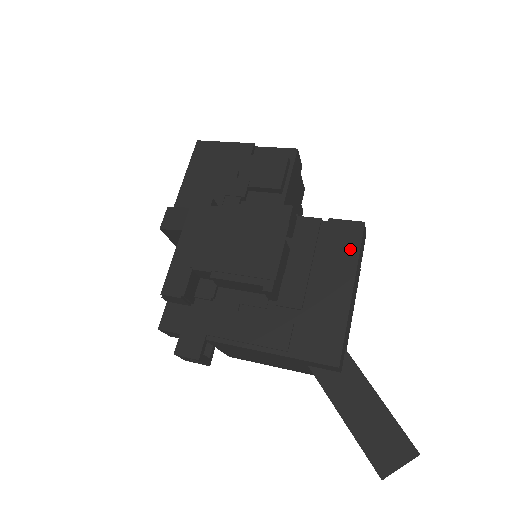
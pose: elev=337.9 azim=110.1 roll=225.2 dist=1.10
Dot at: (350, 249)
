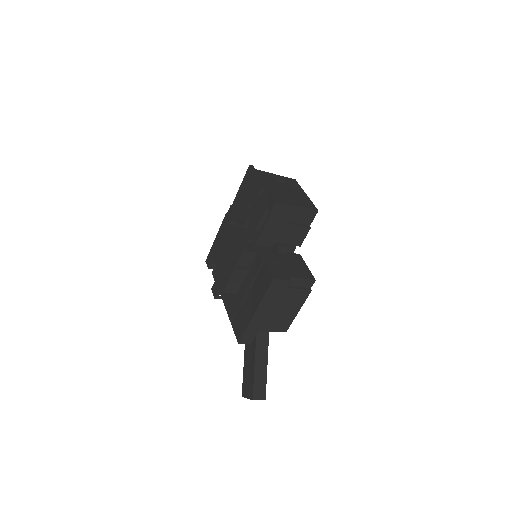
Dot at: (263, 290)
